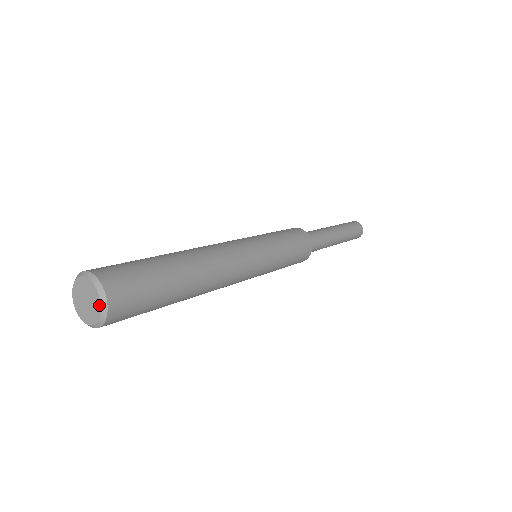
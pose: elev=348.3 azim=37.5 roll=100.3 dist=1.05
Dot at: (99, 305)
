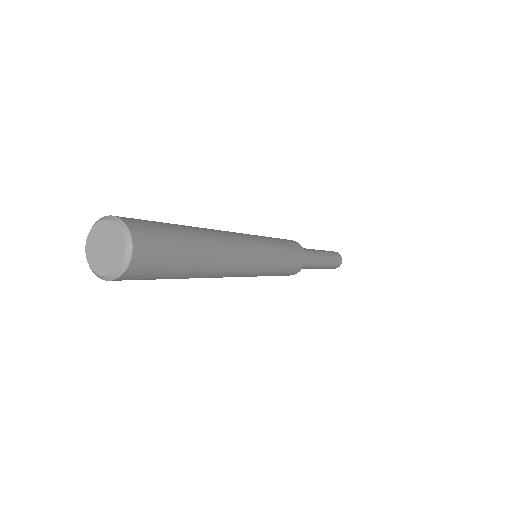
Dot at: (117, 228)
